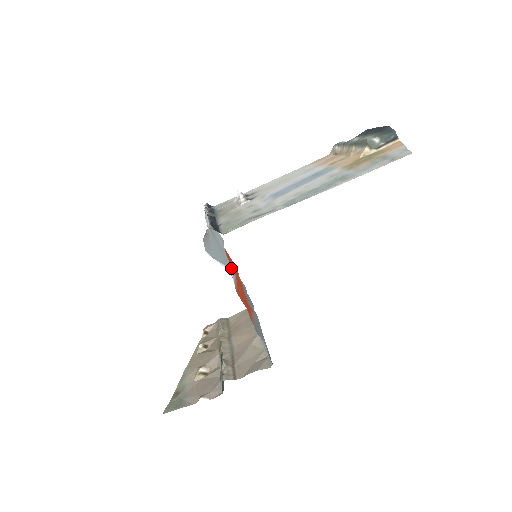
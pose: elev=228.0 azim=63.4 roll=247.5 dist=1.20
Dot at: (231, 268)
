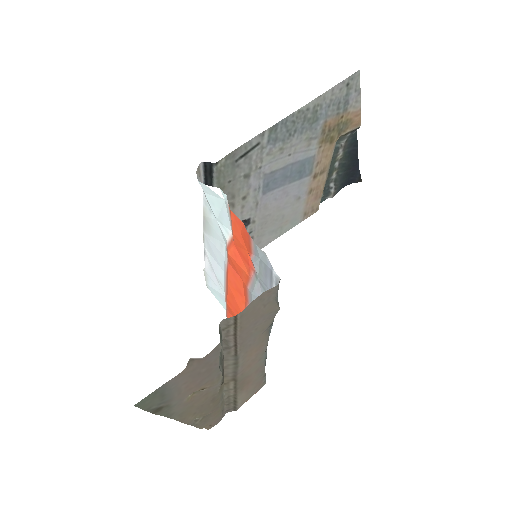
Dot at: (226, 225)
